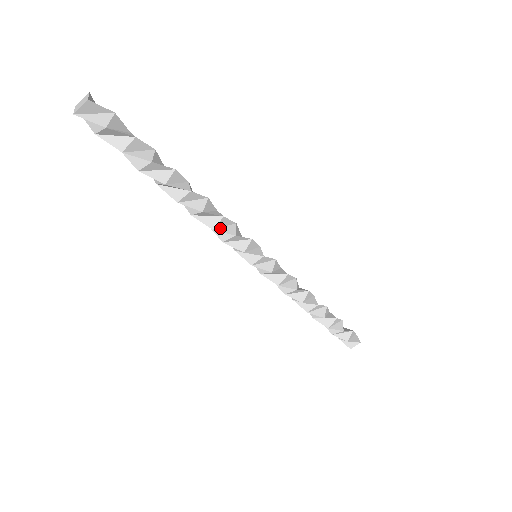
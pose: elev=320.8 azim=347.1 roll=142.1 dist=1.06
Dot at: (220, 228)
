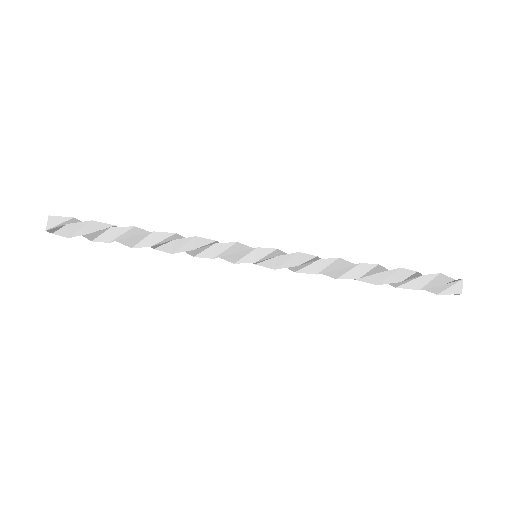
Dot at: (200, 253)
